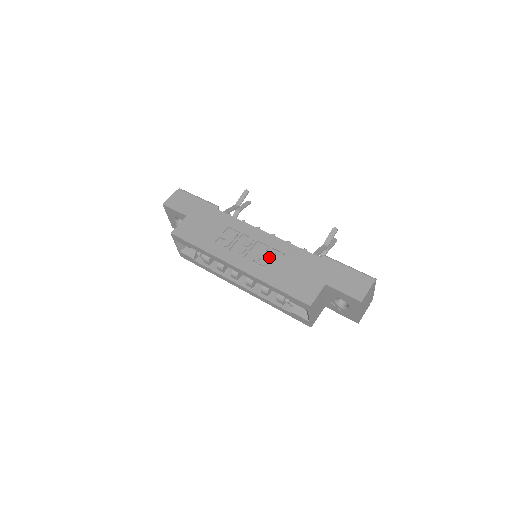
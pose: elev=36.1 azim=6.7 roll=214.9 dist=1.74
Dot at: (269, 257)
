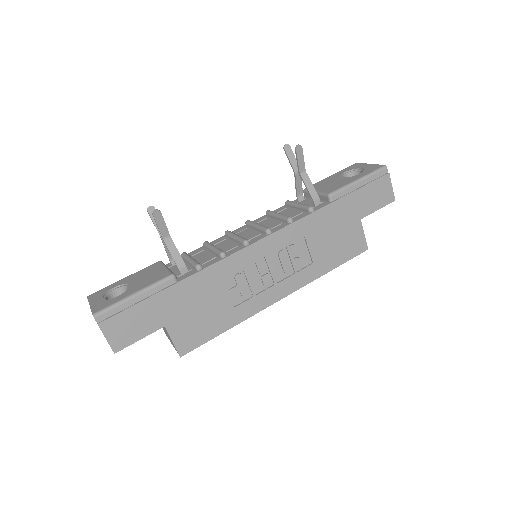
Dot at: (296, 255)
